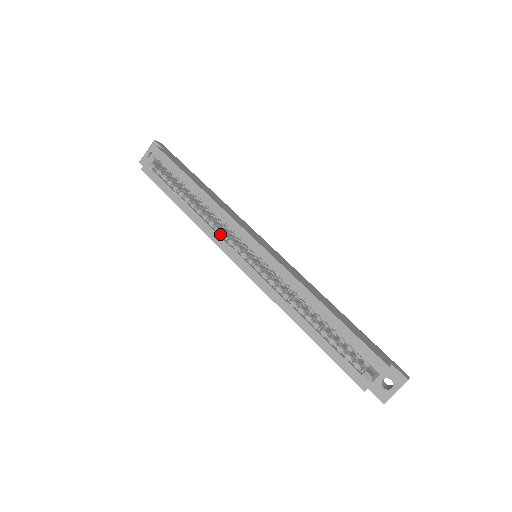
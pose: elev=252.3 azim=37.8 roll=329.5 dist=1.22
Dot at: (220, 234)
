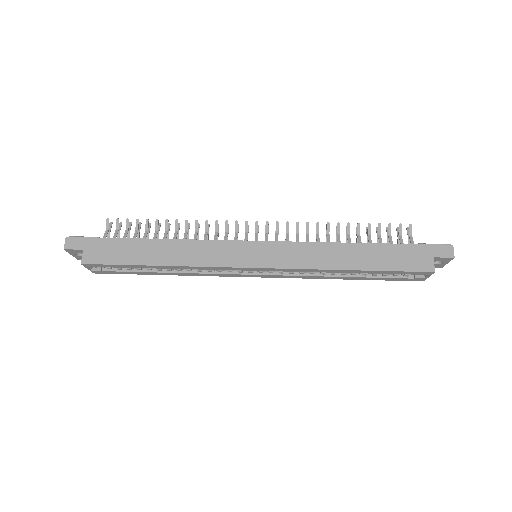
Dot at: (214, 270)
